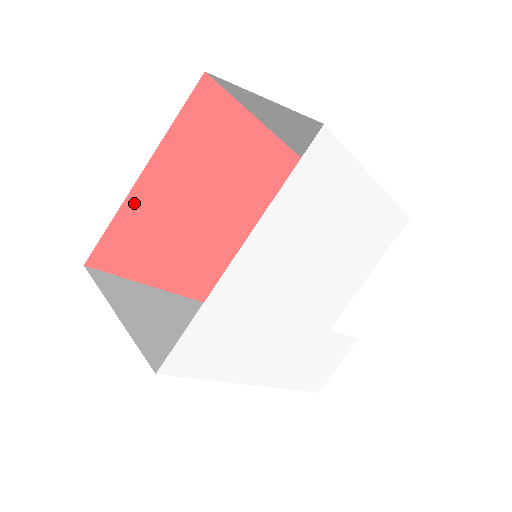
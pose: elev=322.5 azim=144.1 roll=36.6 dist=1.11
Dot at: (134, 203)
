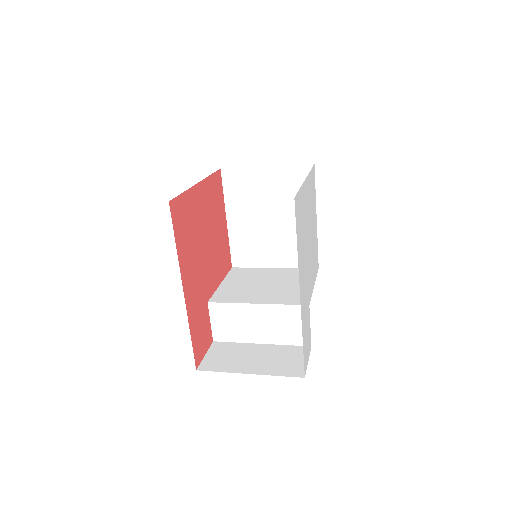
Dot at: (192, 195)
